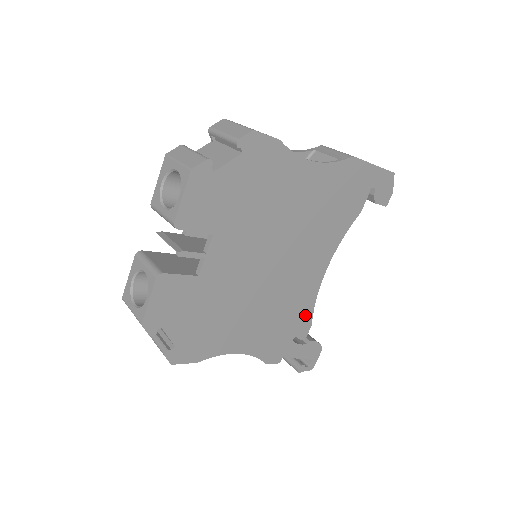
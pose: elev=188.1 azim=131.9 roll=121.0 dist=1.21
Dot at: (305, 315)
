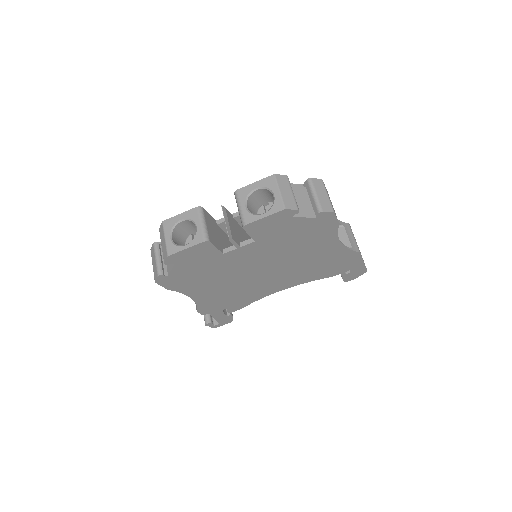
Dot at: (245, 303)
